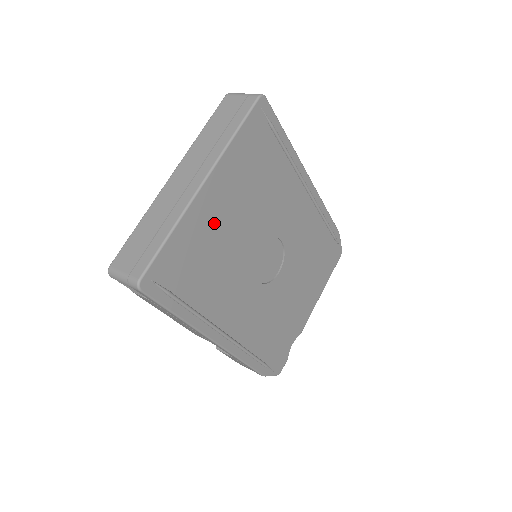
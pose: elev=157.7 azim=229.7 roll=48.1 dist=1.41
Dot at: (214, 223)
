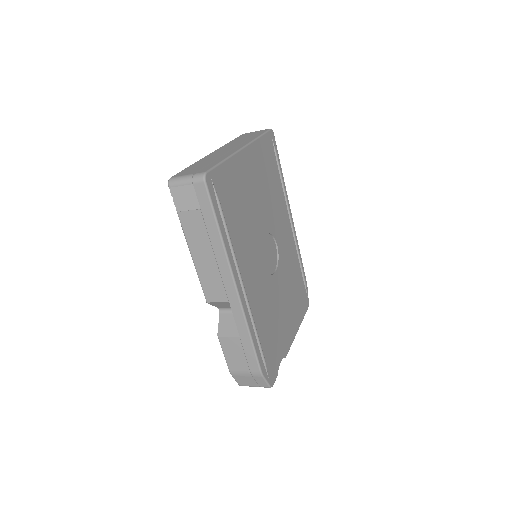
Dot at: (246, 182)
